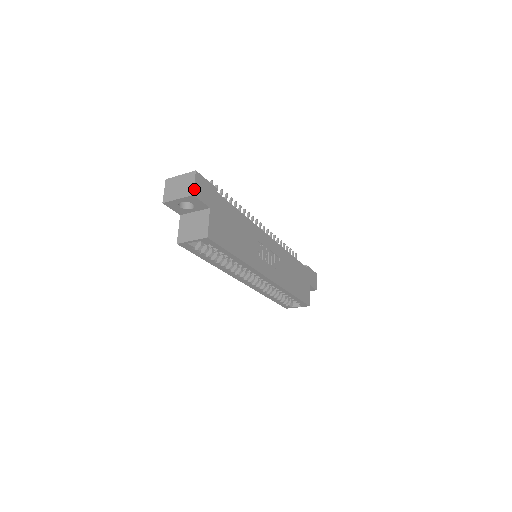
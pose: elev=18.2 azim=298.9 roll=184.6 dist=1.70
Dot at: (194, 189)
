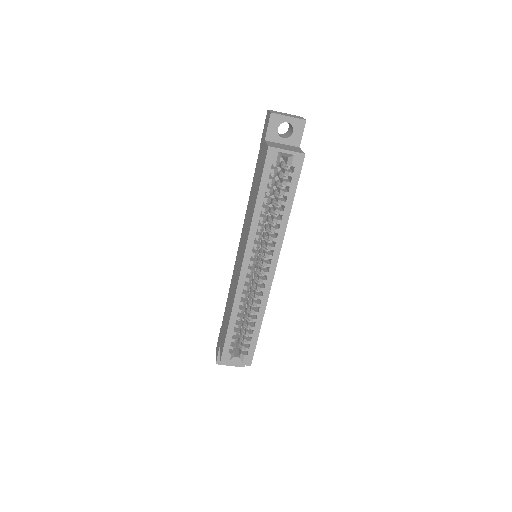
Dot at: (305, 120)
